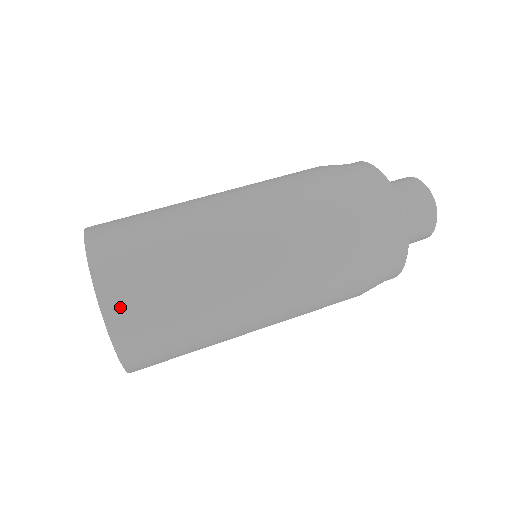
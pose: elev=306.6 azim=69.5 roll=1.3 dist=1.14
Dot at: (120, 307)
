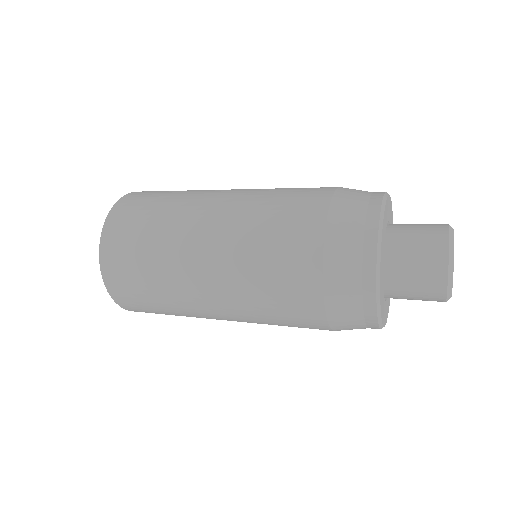
Dot at: occluded
